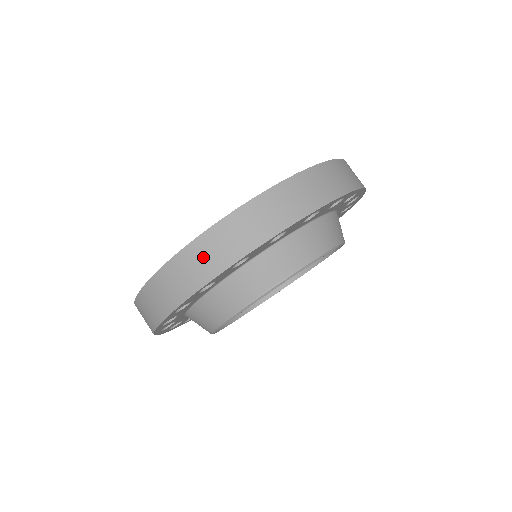
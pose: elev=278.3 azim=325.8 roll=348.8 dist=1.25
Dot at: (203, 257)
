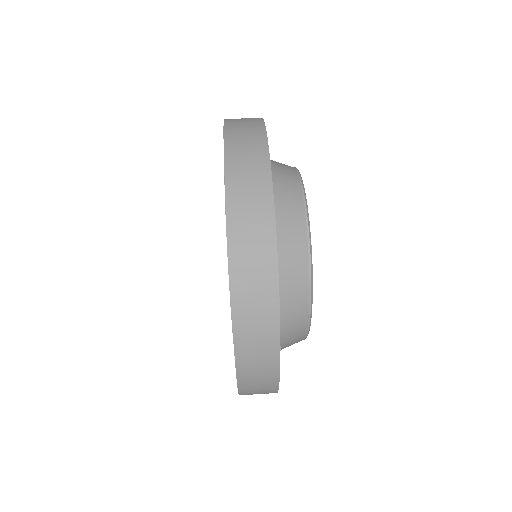
Dot at: (255, 361)
